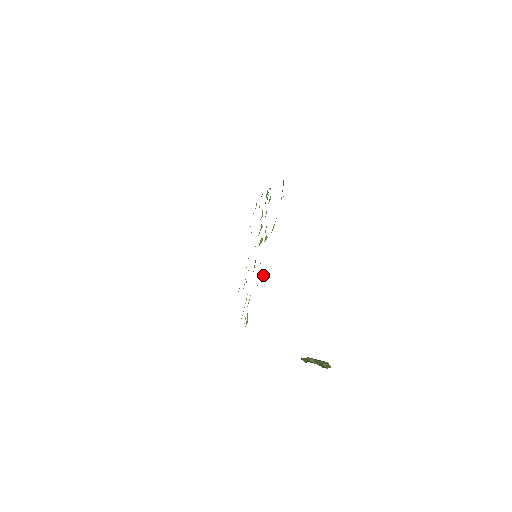
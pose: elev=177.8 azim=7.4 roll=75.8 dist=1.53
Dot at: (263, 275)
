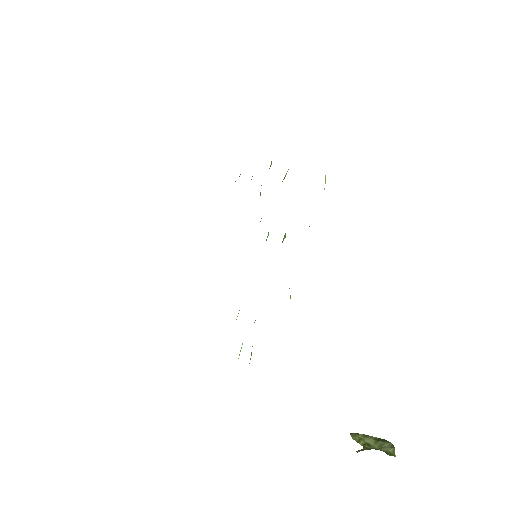
Dot at: occluded
